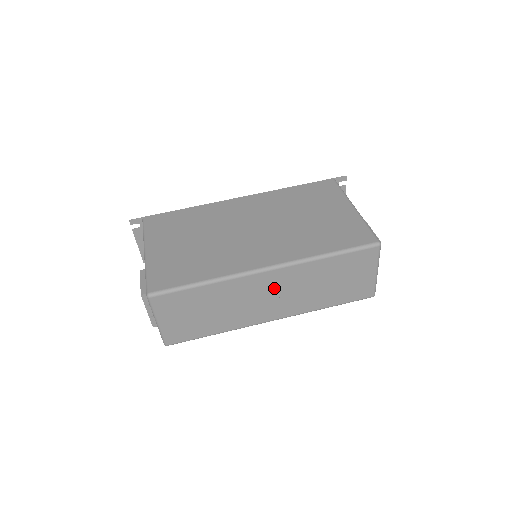
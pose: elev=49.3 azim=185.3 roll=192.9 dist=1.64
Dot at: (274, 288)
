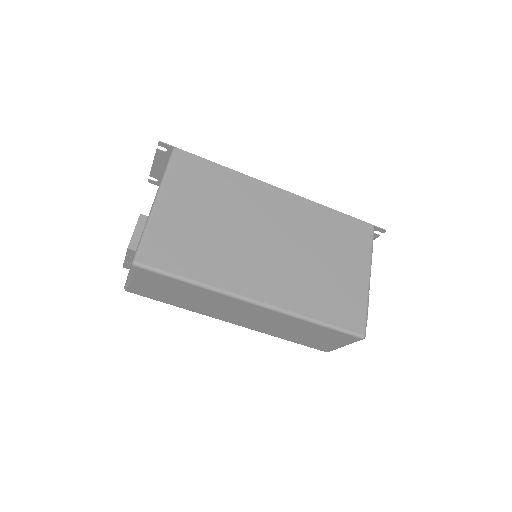
Dot at: (251, 313)
